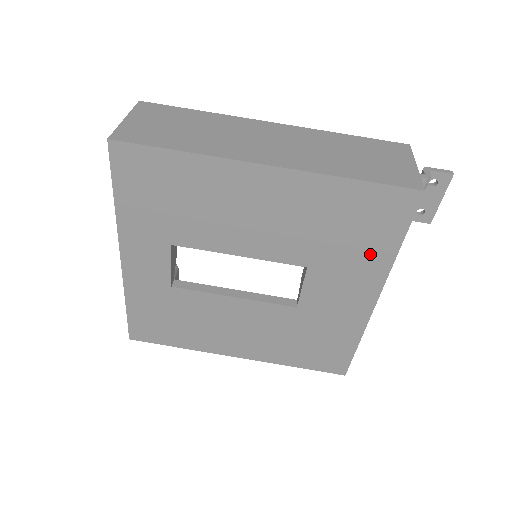
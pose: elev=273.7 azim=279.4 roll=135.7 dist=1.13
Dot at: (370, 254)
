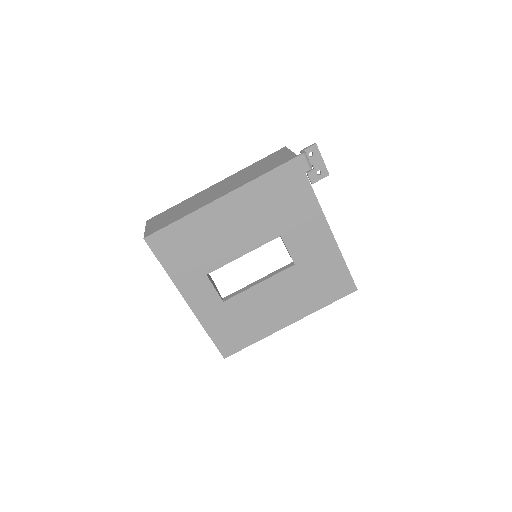
Dot at: (303, 205)
